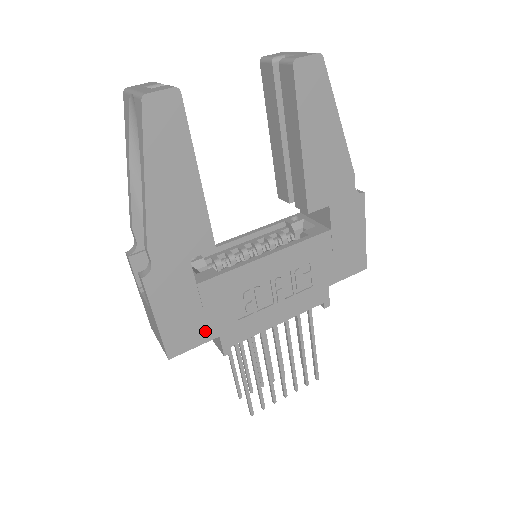
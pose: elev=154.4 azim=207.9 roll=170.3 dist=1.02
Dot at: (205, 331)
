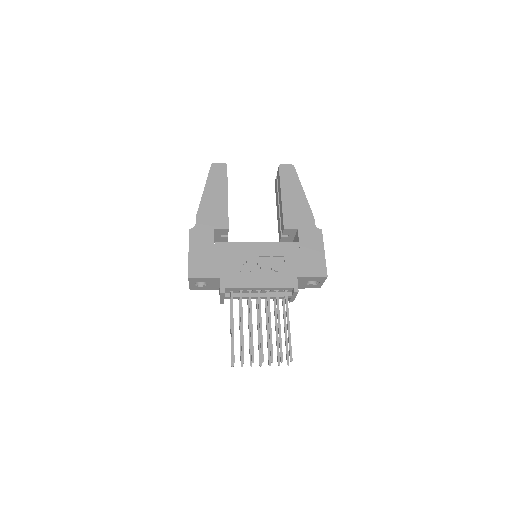
Dot at: (213, 271)
